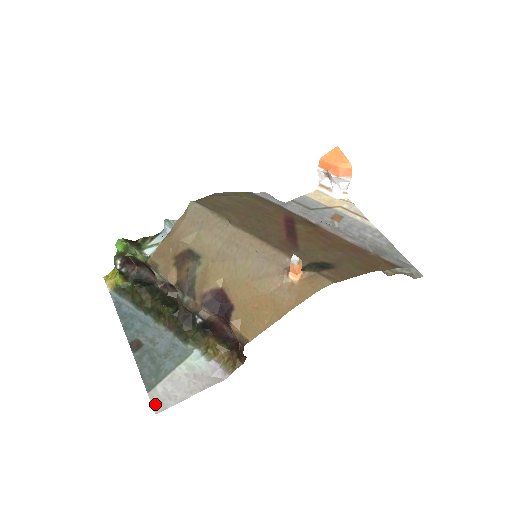
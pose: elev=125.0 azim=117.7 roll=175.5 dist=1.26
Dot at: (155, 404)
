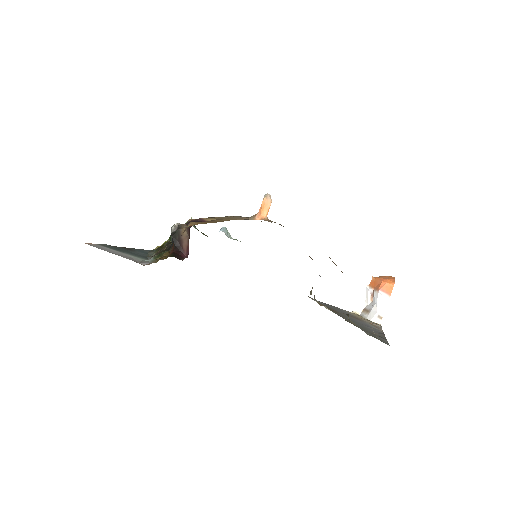
Dot at: (91, 244)
